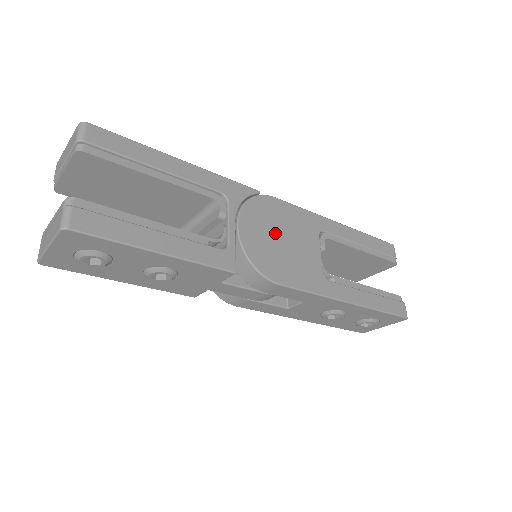
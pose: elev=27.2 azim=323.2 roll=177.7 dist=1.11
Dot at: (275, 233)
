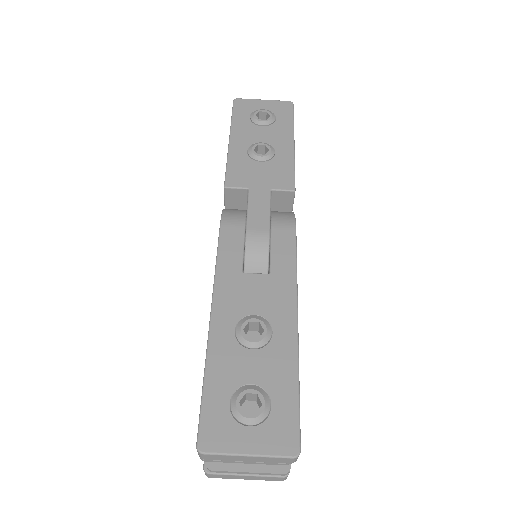
Dot at: occluded
